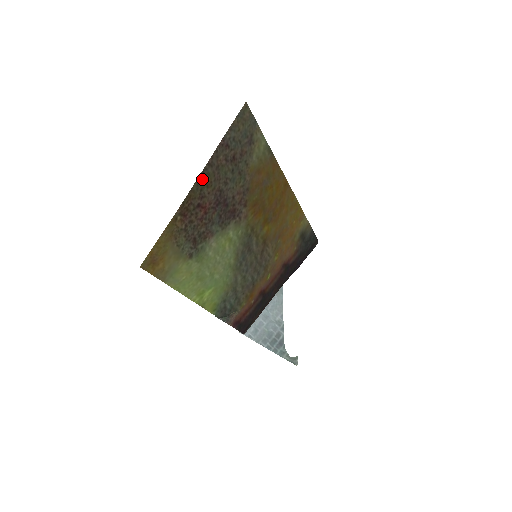
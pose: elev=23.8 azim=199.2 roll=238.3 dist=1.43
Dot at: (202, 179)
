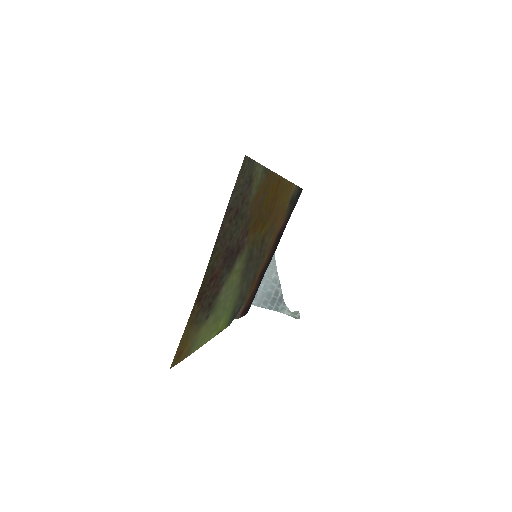
Dot at: (212, 259)
